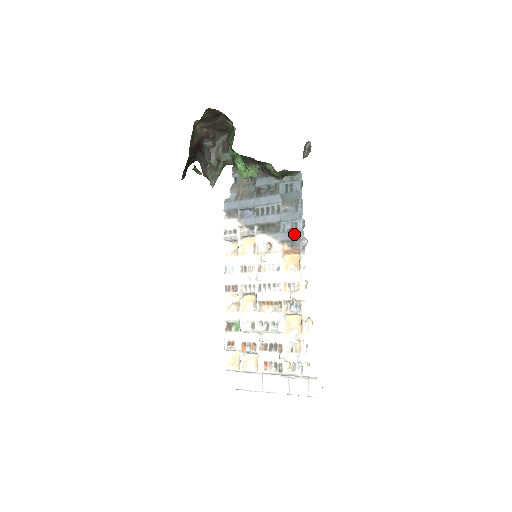
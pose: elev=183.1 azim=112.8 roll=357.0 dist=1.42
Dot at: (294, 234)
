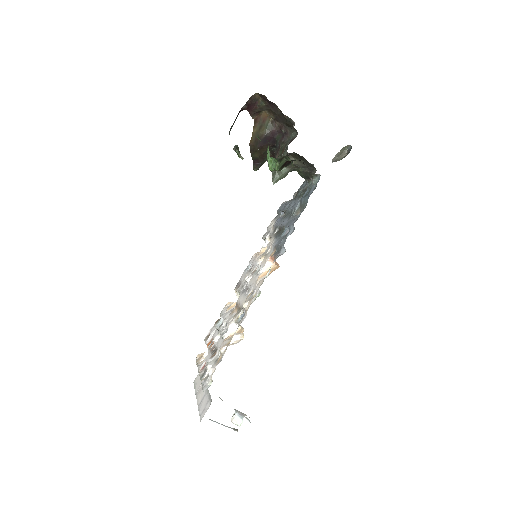
Dot at: (282, 241)
